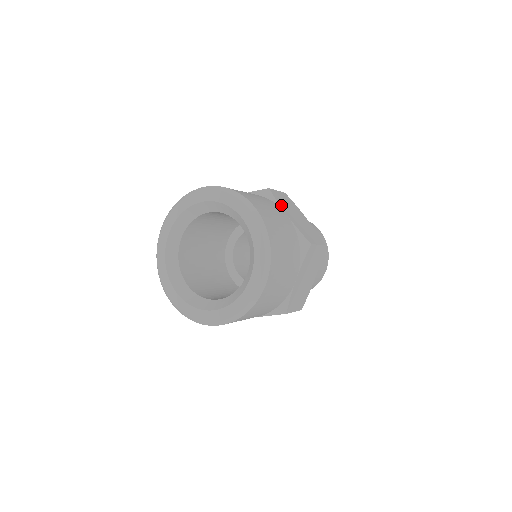
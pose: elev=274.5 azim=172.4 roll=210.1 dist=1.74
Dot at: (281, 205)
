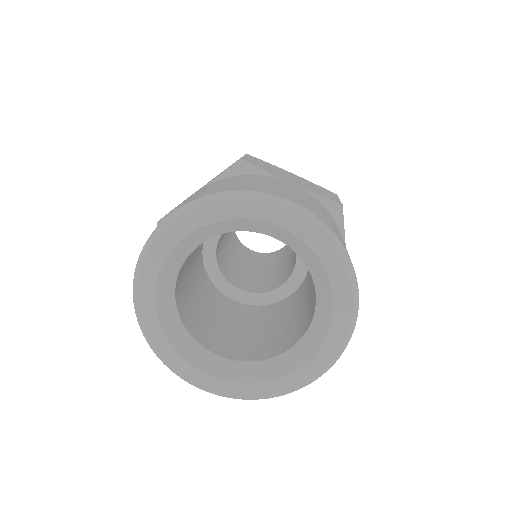
Dot at: (273, 174)
